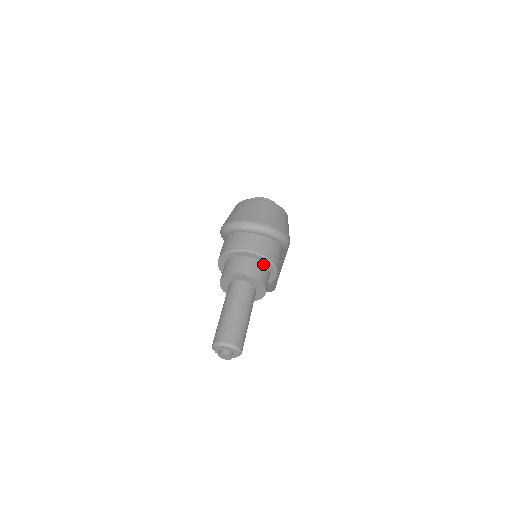
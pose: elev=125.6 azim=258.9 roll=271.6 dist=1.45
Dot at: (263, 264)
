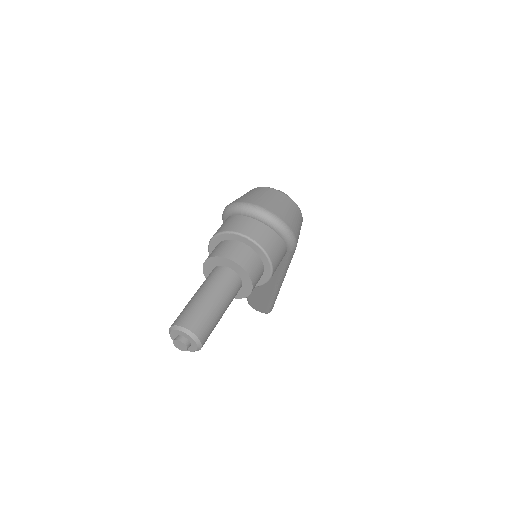
Dot at: (258, 257)
